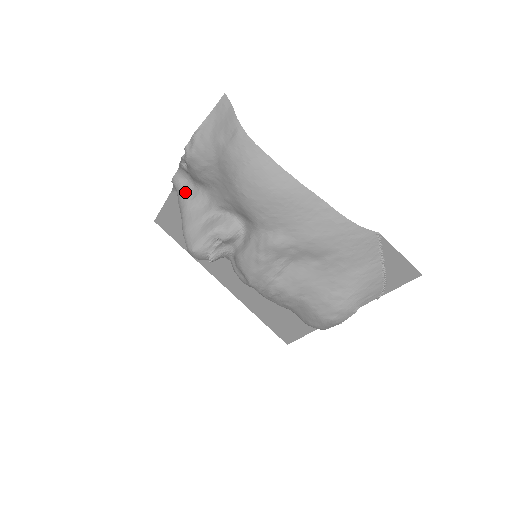
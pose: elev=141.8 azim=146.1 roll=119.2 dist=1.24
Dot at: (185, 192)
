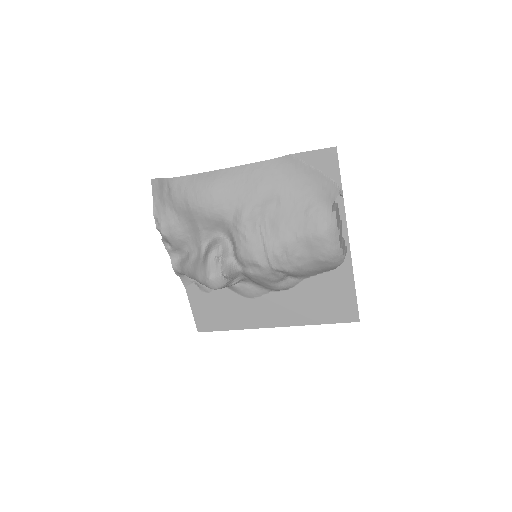
Dot at: (183, 263)
